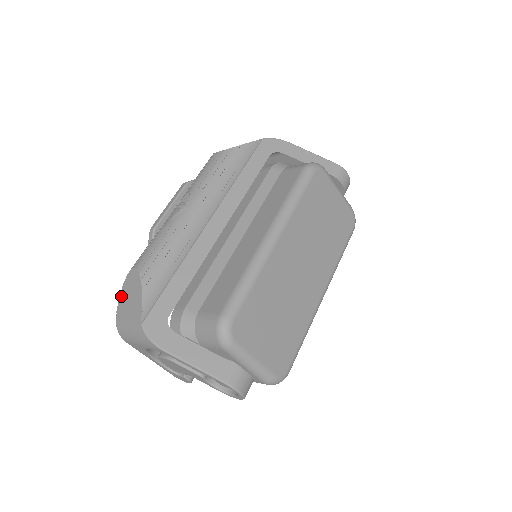
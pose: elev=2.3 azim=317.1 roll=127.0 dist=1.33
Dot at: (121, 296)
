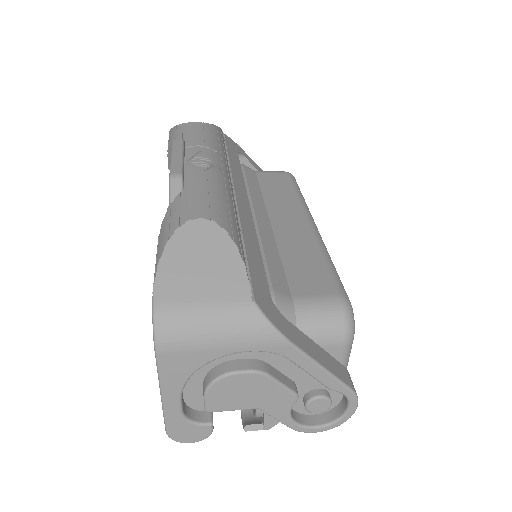
Dot at: (165, 263)
